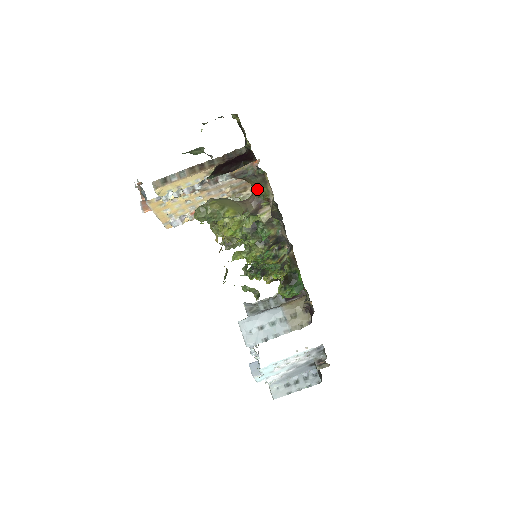
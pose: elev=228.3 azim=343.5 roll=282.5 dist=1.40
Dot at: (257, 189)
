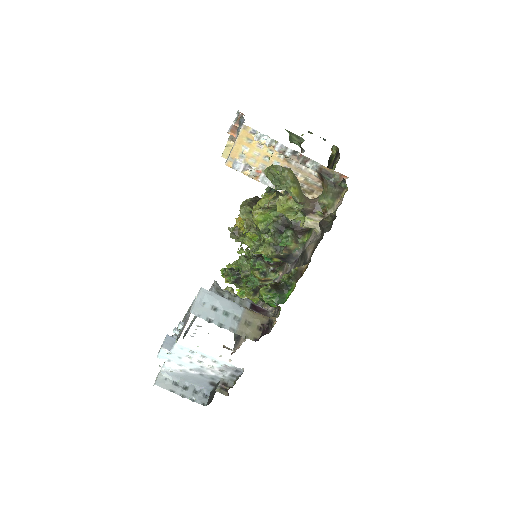
Dot at: (325, 197)
